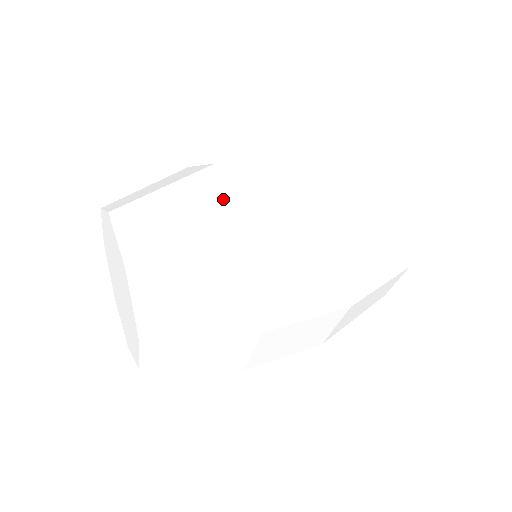
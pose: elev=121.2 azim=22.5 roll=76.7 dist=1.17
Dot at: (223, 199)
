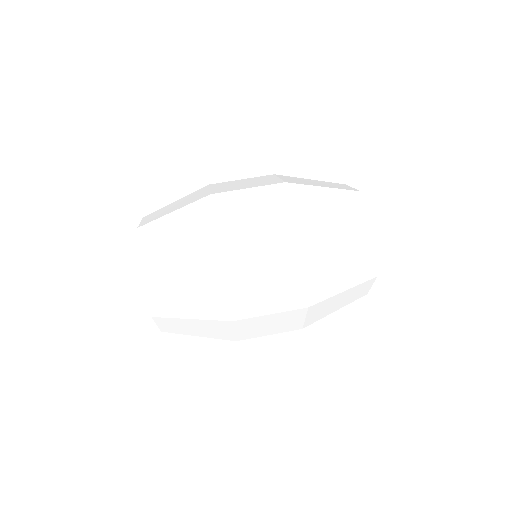
Dot at: (210, 224)
